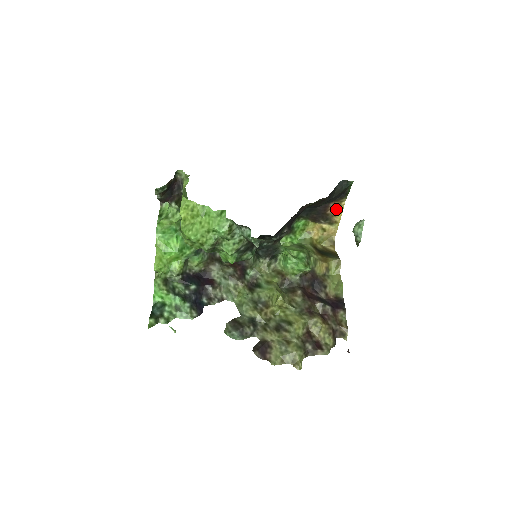
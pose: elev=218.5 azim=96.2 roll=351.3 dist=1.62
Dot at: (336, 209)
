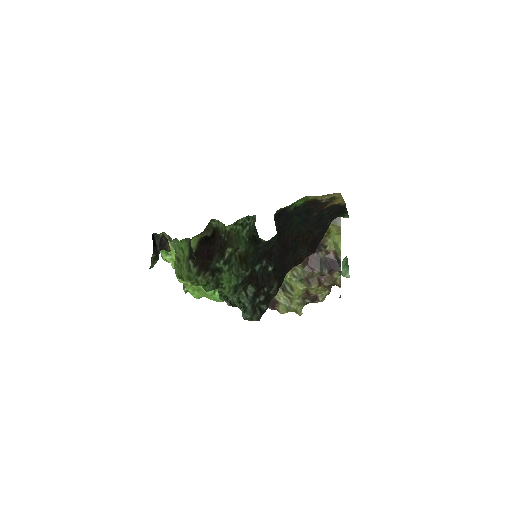
Dot at: (335, 203)
